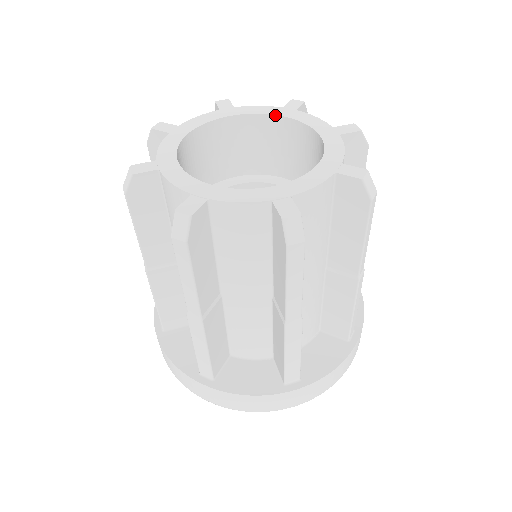
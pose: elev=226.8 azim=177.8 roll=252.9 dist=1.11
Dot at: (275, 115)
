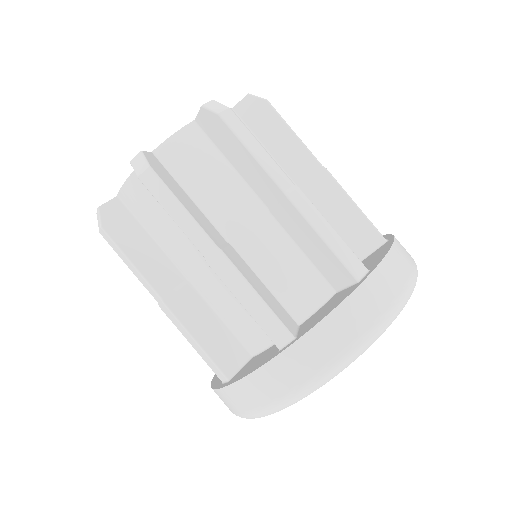
Dot at: occluded
